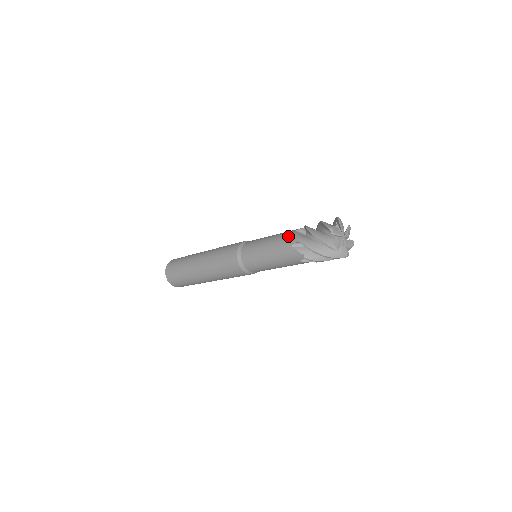
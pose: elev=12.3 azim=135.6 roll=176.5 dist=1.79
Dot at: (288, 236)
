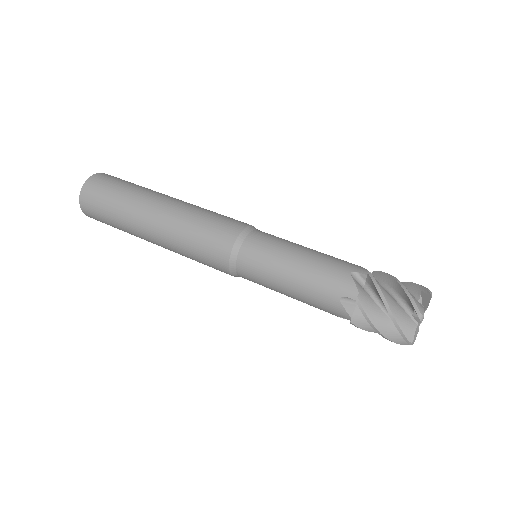
Dot at: (328, 305)
